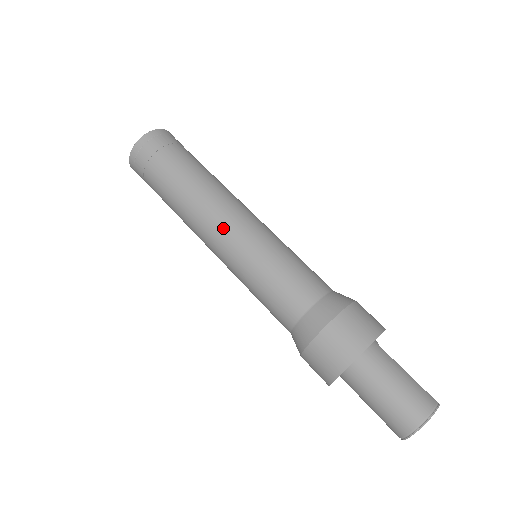
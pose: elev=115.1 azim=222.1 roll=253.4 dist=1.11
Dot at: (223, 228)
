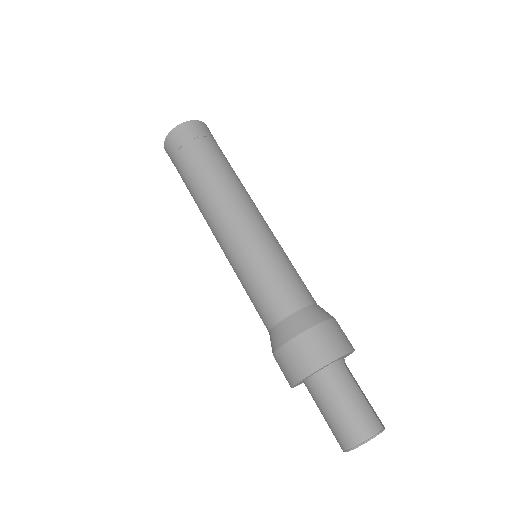
Dot at: (230, 225)
